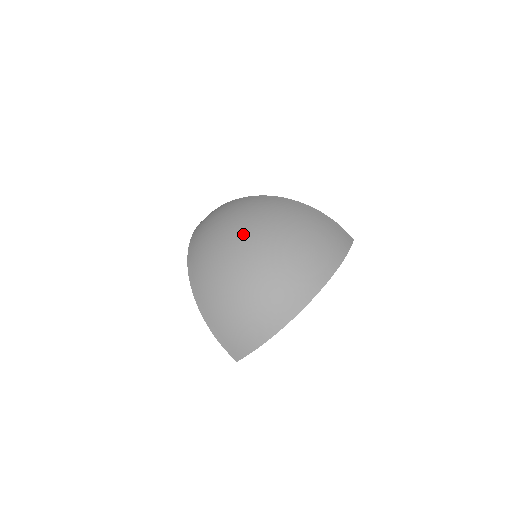
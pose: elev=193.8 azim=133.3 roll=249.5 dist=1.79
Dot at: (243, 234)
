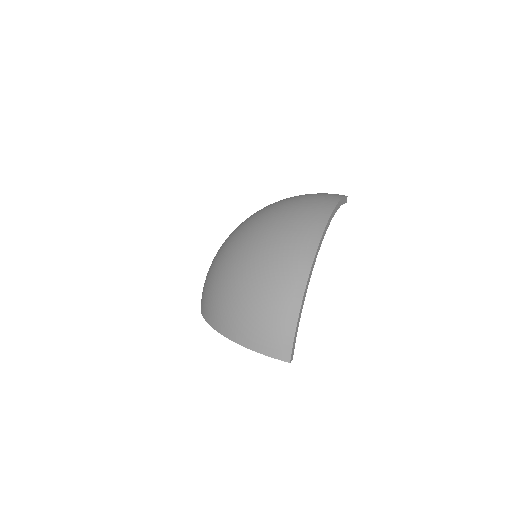
Dot at: (230, 241)
